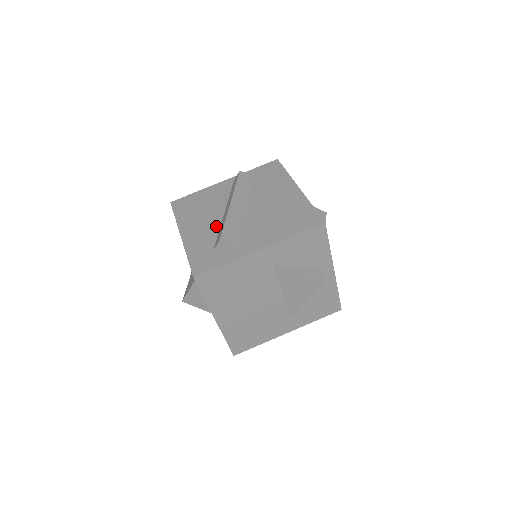
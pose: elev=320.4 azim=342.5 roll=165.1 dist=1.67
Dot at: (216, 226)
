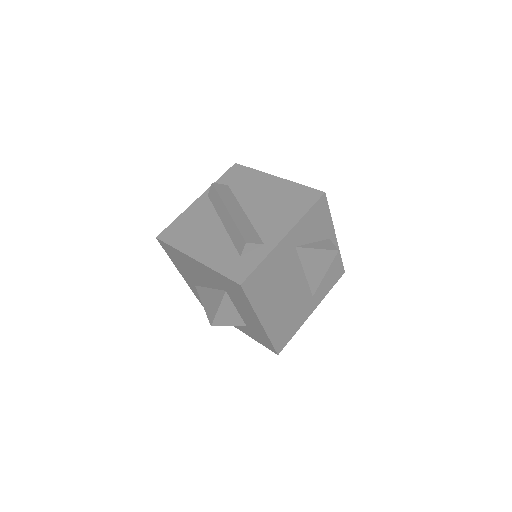
Dot at: (224, 236)
